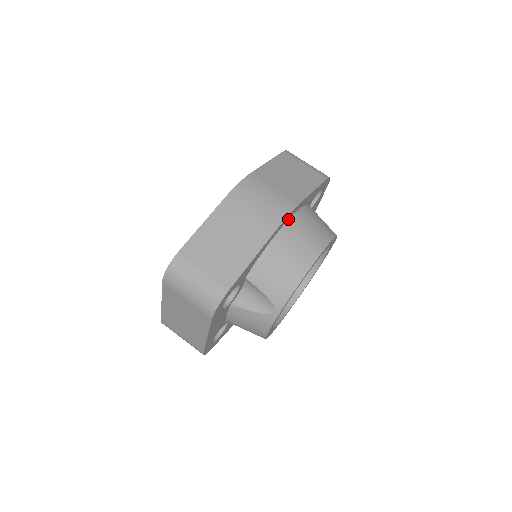
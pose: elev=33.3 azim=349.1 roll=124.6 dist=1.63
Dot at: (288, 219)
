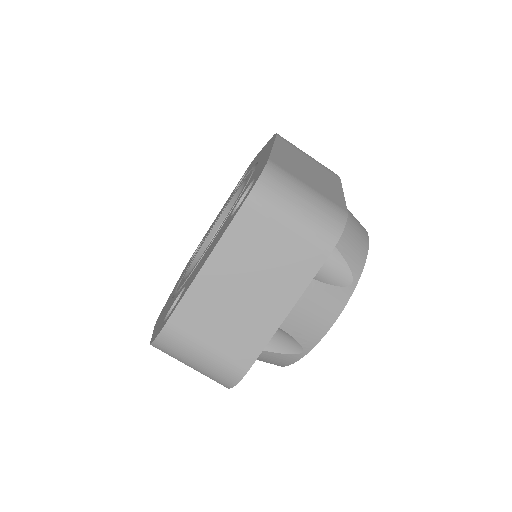
Dot at: occluded
